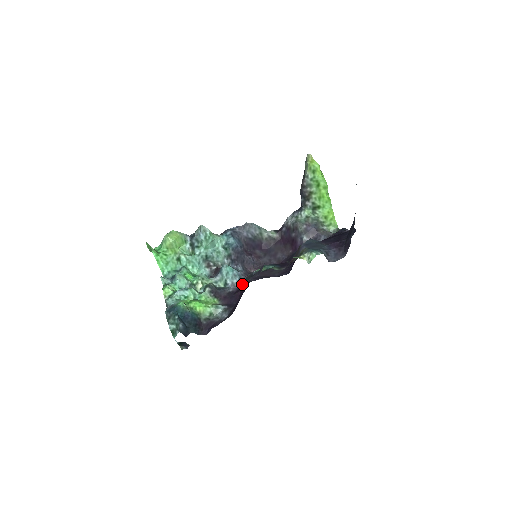
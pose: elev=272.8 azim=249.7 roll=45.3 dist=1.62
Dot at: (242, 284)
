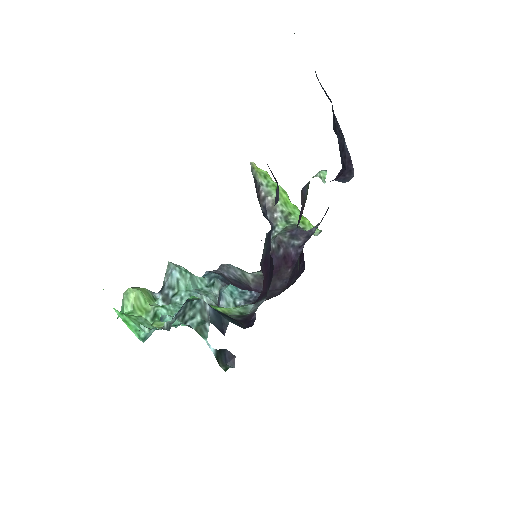
Dot at: (258, 296)
